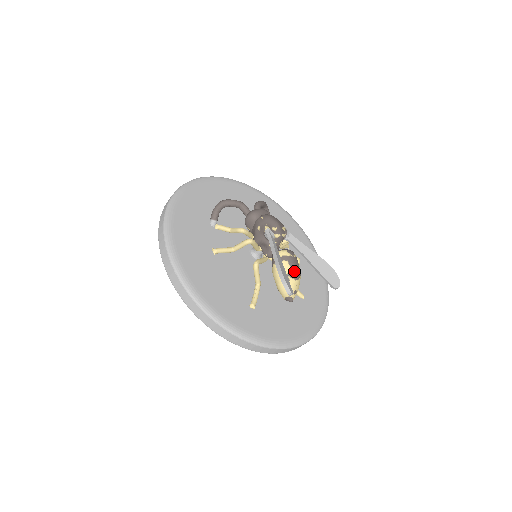
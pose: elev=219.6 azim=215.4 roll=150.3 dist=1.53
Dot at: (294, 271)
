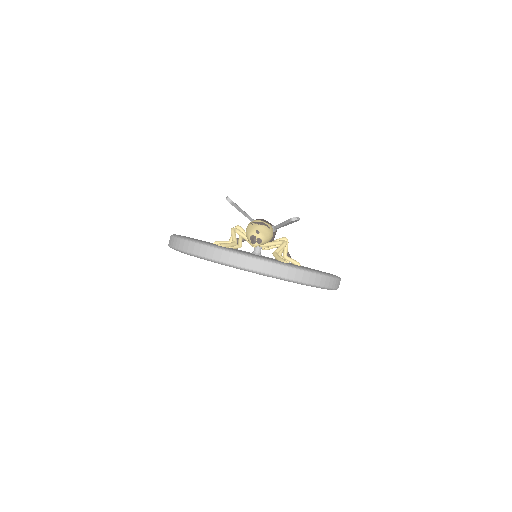
Dot at: (259, 221)
